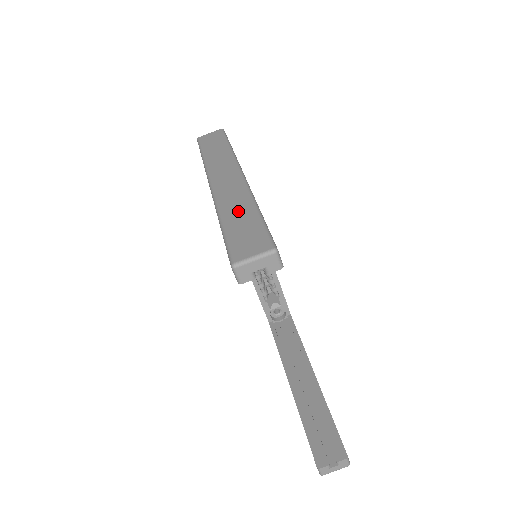
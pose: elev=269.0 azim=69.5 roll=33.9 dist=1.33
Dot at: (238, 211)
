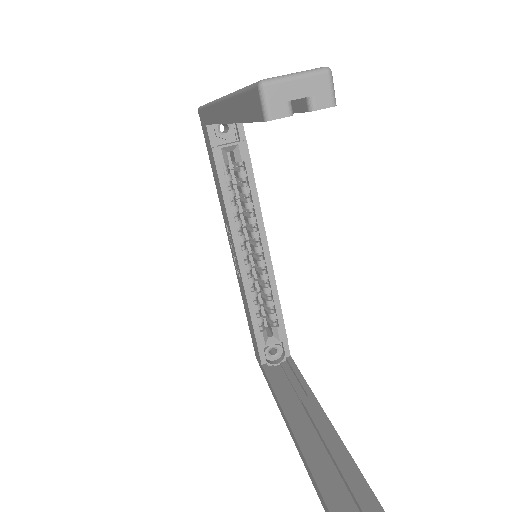
Dot at: occluded
